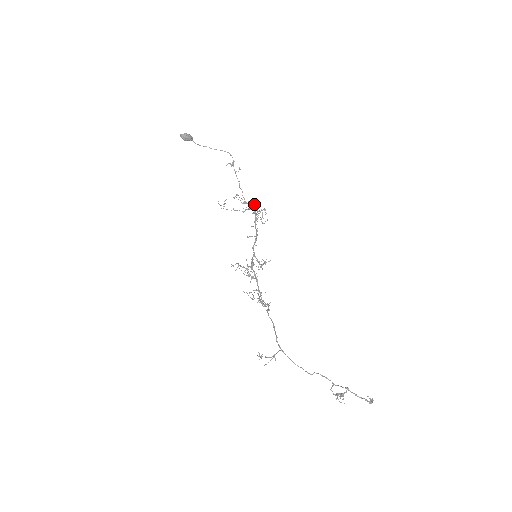
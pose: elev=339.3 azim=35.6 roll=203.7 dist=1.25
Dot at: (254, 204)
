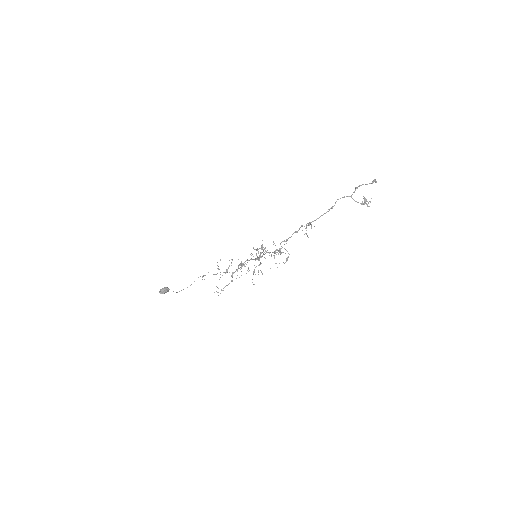
Dot at: occluded
